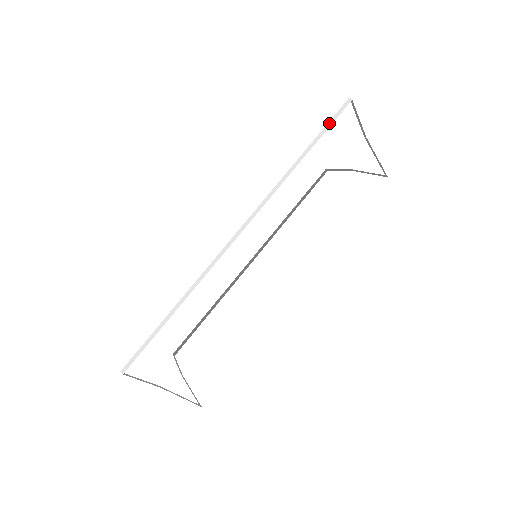
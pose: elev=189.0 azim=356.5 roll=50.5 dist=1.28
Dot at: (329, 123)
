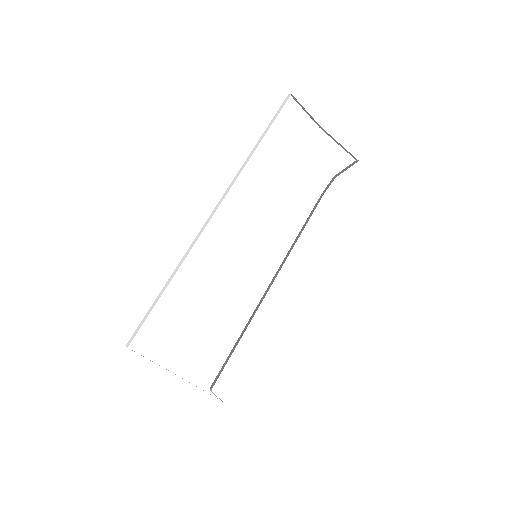
Dot at: (276, 114)
